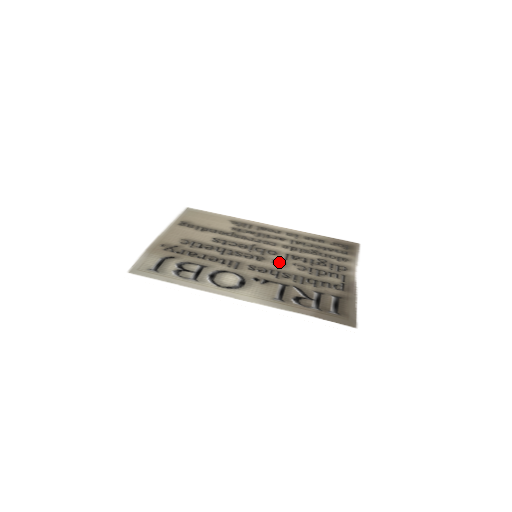
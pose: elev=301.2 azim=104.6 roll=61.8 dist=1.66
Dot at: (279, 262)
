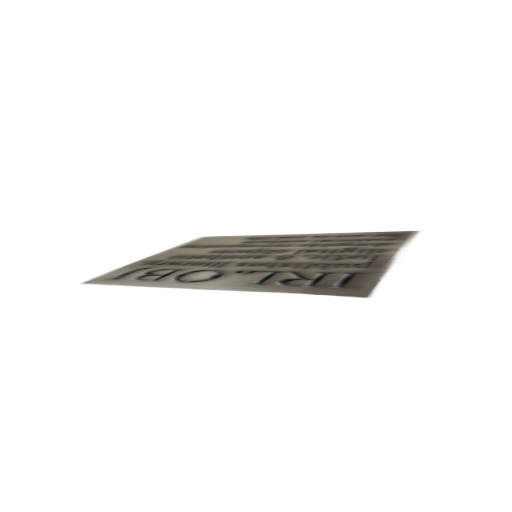
Dot at: (284, 256)
